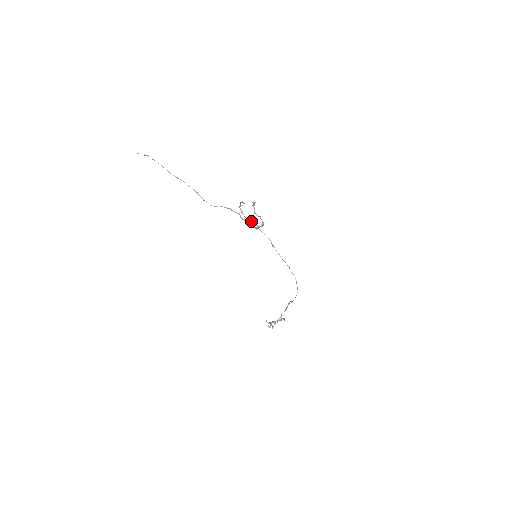
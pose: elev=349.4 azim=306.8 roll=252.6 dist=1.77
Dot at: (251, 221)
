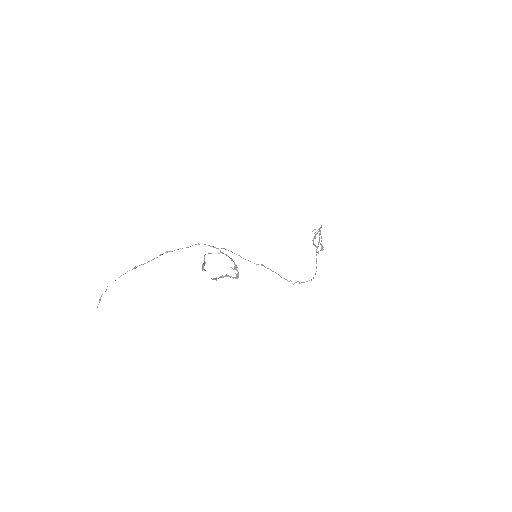
Dot at: occluded
